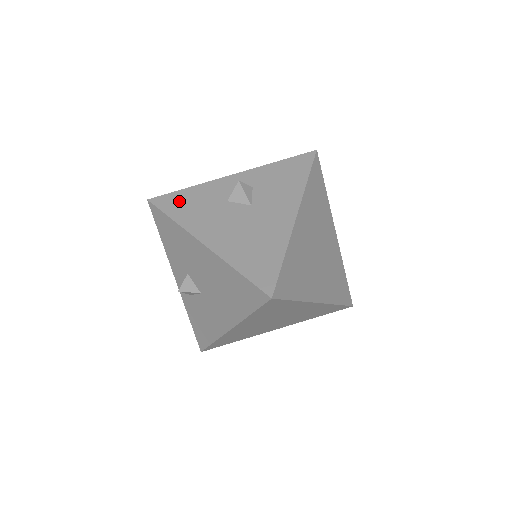
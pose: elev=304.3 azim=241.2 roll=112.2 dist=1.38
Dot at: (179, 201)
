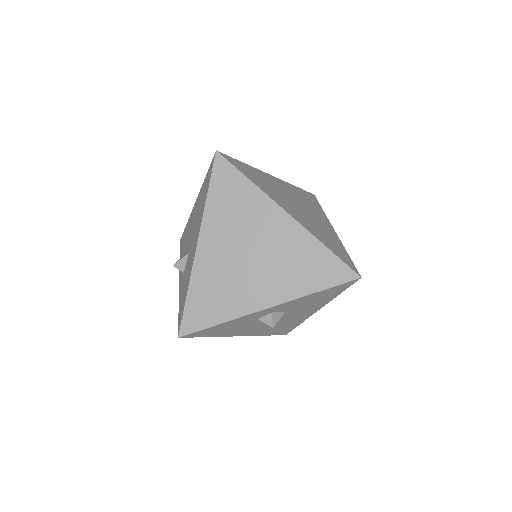
Dot at: occluded
